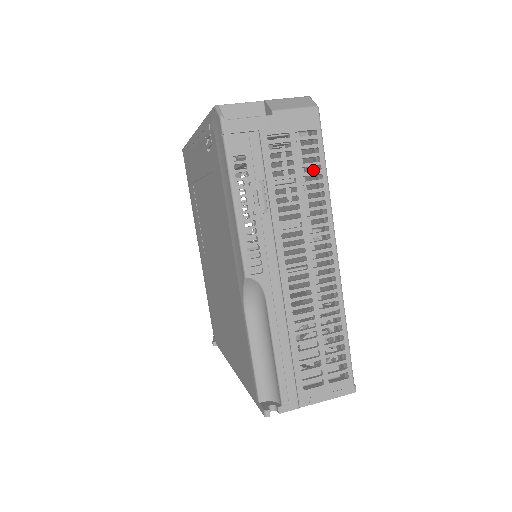
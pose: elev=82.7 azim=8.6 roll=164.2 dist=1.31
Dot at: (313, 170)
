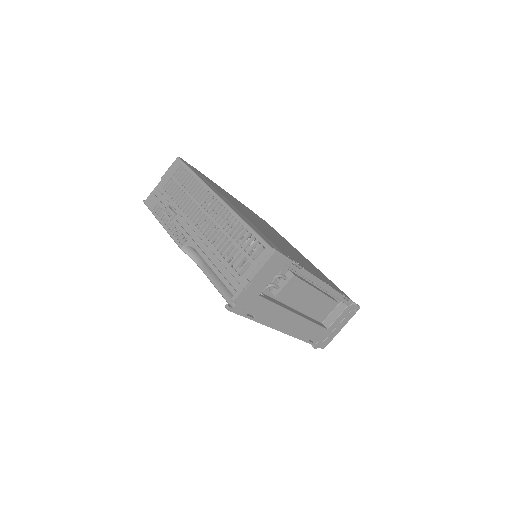
Dot at: occluded
